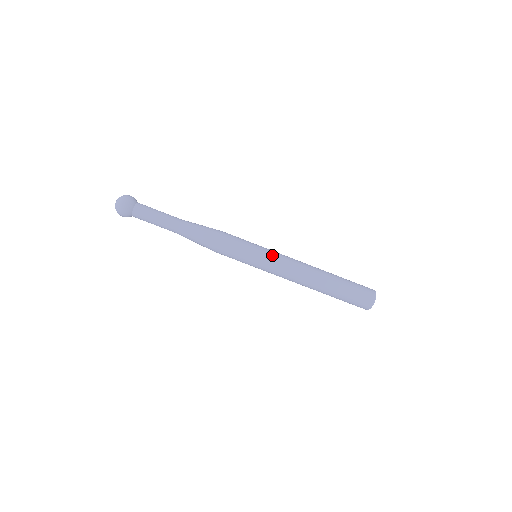
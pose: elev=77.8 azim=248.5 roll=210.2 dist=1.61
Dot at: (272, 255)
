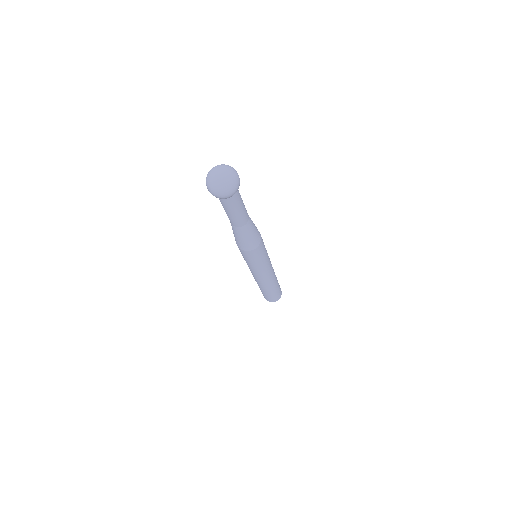
Dot at: (269, 263)
